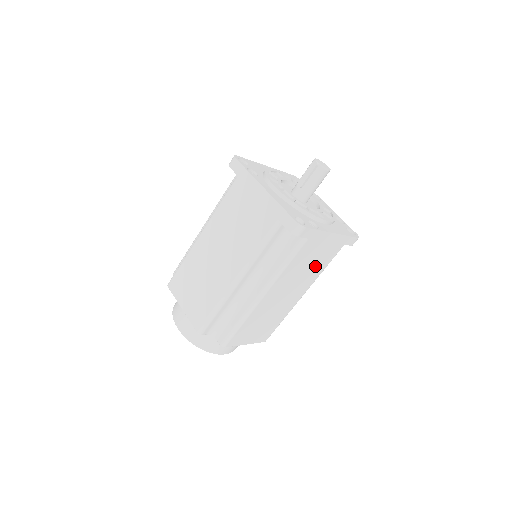
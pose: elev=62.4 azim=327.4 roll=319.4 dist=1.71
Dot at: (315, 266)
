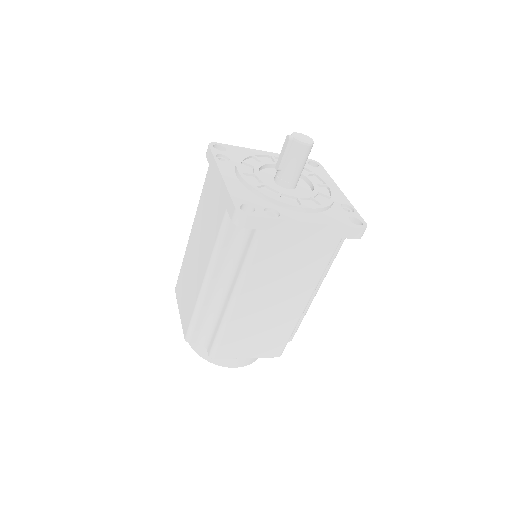
Dot at: (303, 266)
